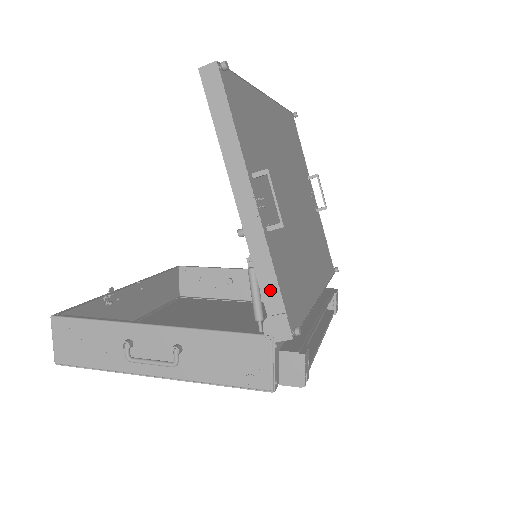
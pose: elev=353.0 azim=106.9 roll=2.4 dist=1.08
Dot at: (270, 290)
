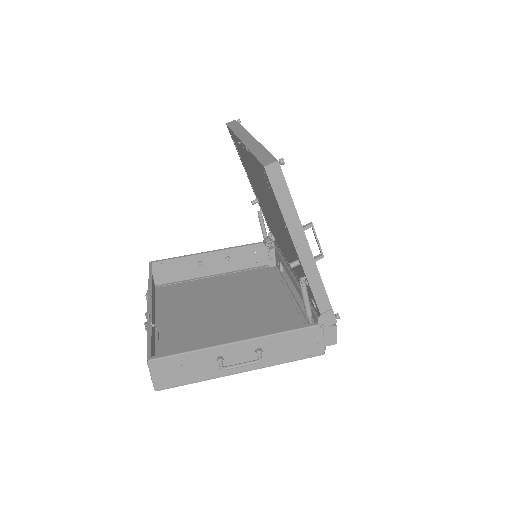
Dot at: (322, 299)
